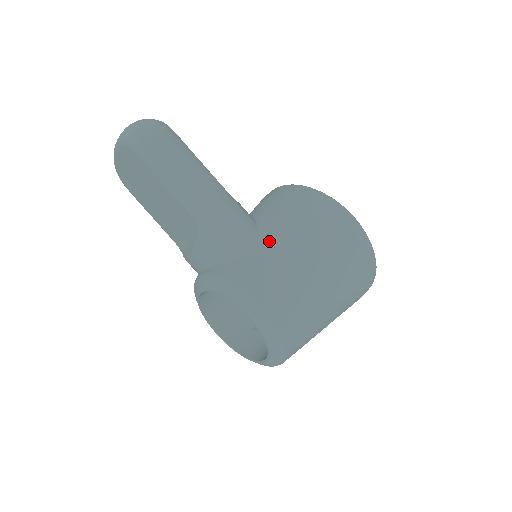
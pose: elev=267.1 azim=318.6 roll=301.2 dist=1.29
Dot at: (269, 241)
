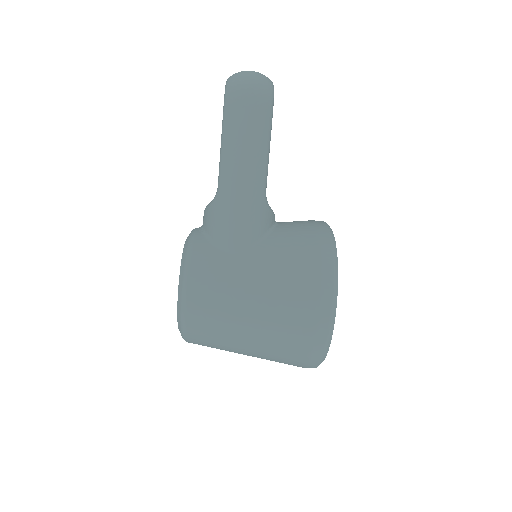
Dot at: (248, 258)
